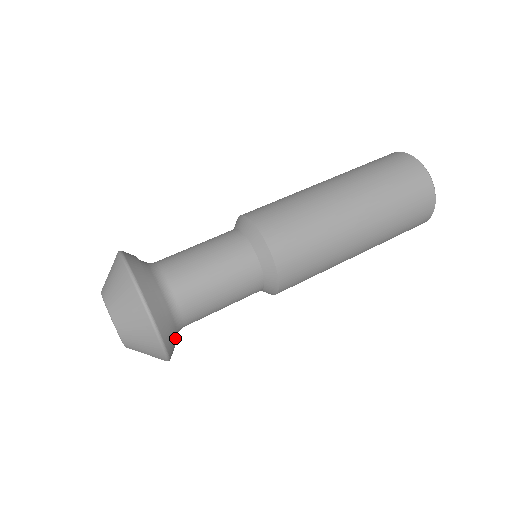
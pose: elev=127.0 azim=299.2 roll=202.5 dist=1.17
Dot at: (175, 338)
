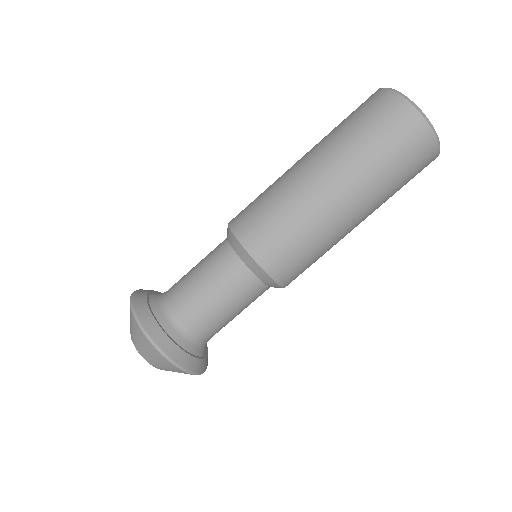
Dot at: (206, 347)
